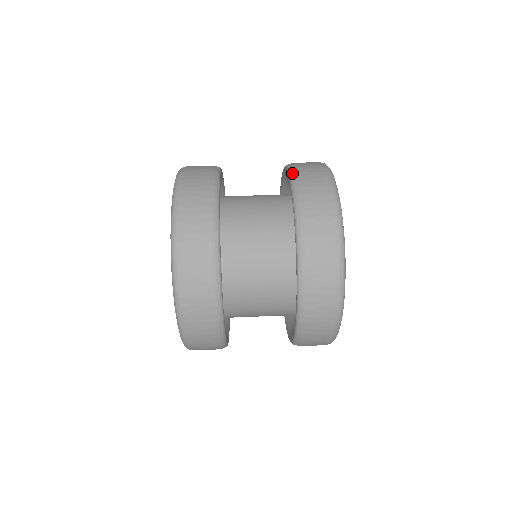
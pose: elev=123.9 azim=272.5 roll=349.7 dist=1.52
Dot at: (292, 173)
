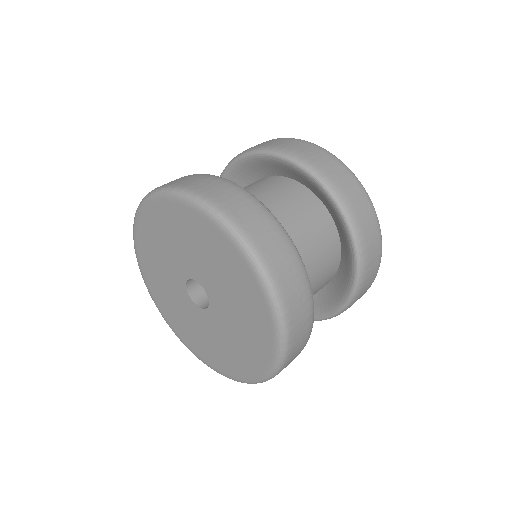
Dot at: (246, 151)
